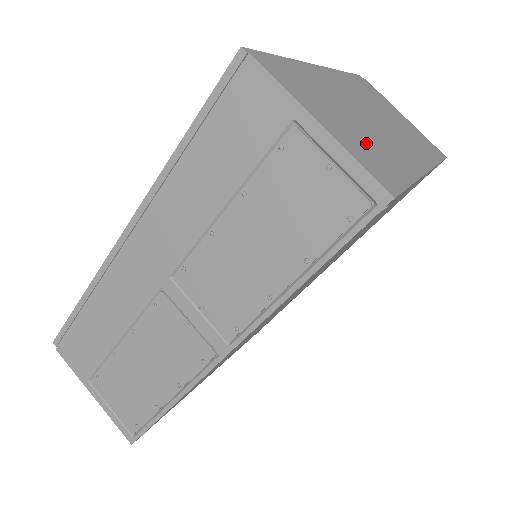
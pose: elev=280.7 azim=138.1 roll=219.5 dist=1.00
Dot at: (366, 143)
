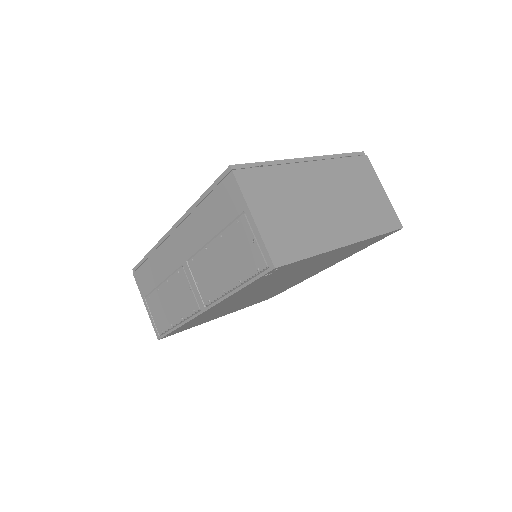
Dot at: (290, 228)
